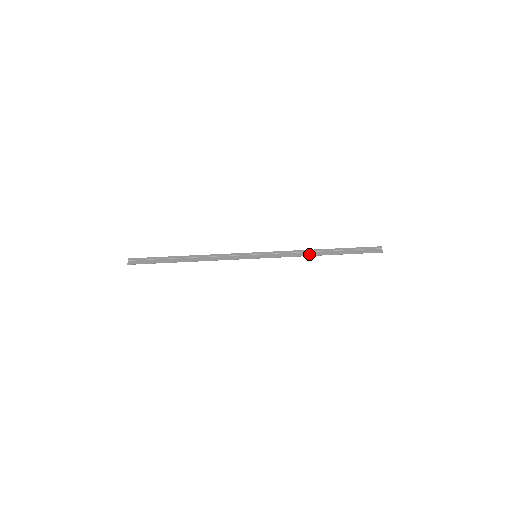
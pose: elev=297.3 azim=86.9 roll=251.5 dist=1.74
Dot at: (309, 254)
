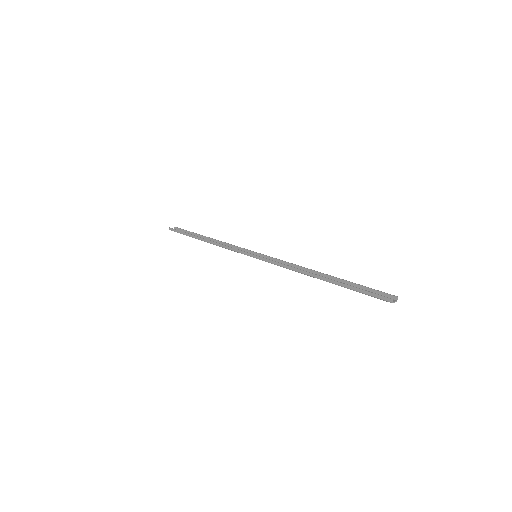
Dot at: (302, 270)
